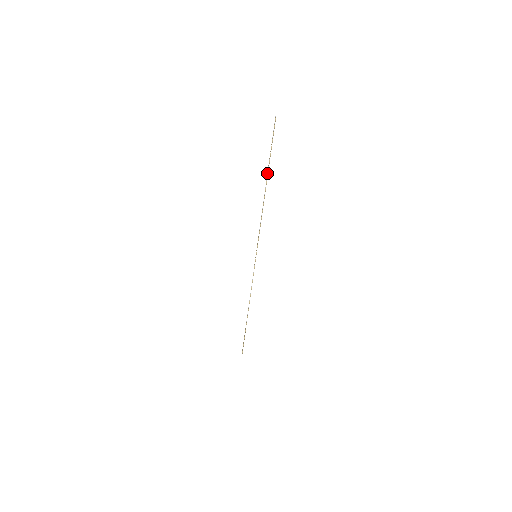
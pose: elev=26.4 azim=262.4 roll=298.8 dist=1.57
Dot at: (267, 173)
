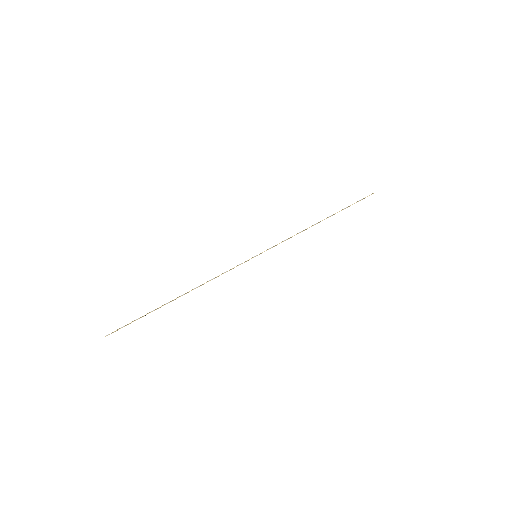
Dot at: (333, 214)
